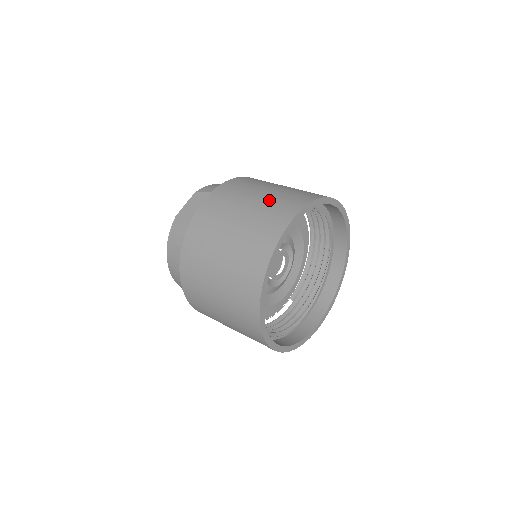
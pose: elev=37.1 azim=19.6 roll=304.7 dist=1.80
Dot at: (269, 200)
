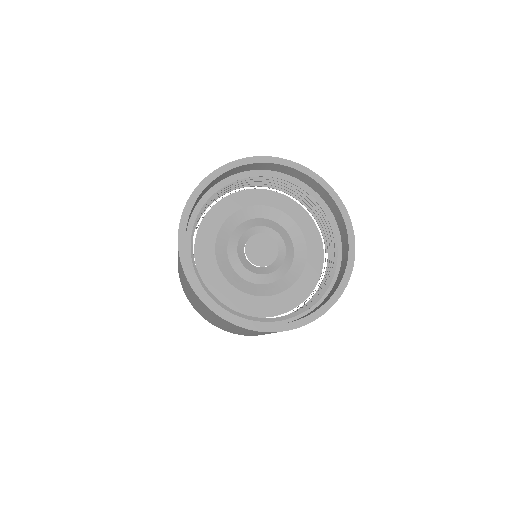
Dot at: occluded
